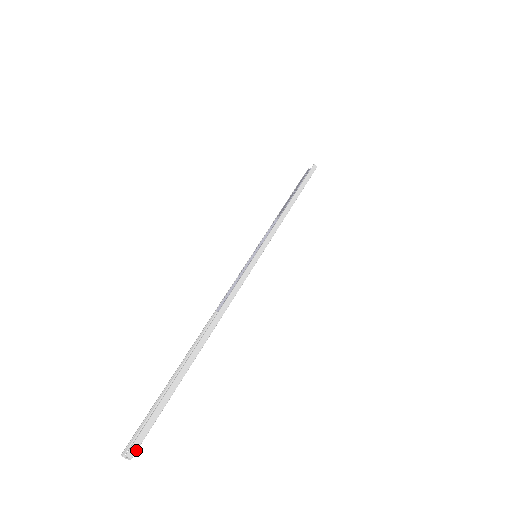
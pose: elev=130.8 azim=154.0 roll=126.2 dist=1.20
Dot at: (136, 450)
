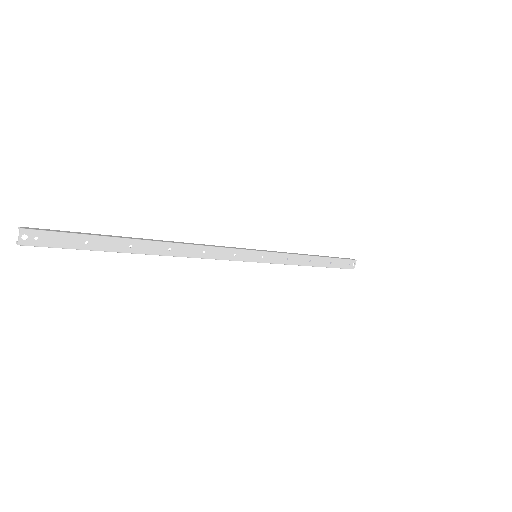
Dot at: (31, 229)
